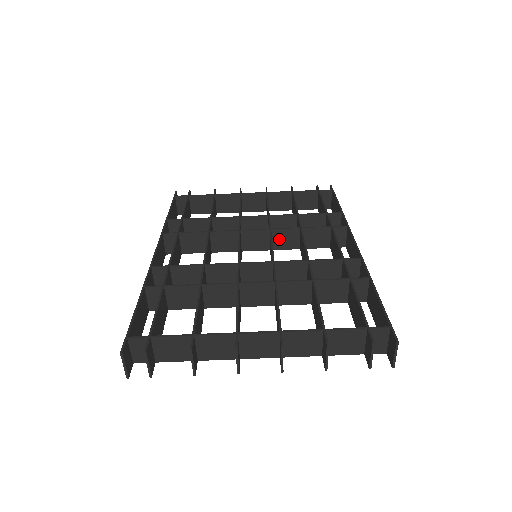
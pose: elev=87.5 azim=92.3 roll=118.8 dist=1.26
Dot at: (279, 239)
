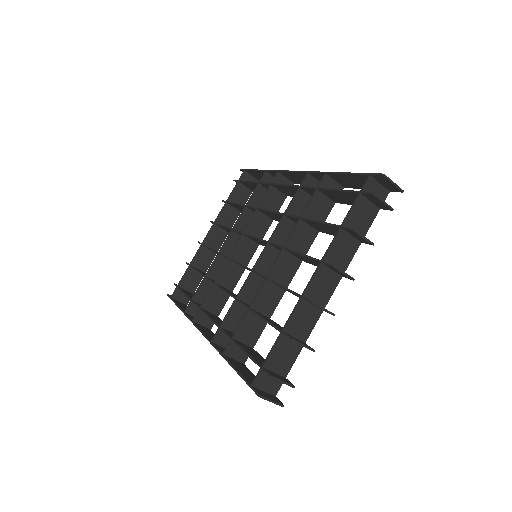
Dot at: (255, 231)
